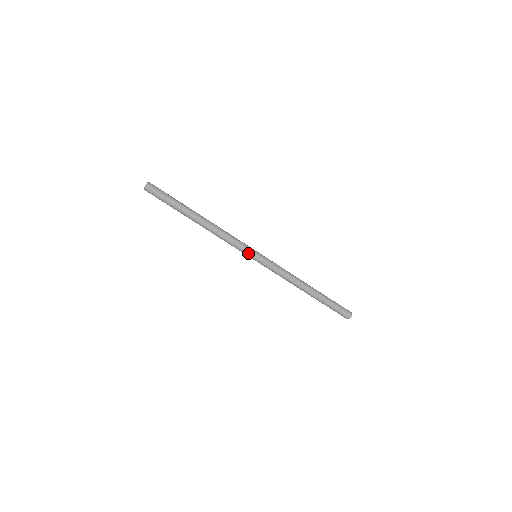
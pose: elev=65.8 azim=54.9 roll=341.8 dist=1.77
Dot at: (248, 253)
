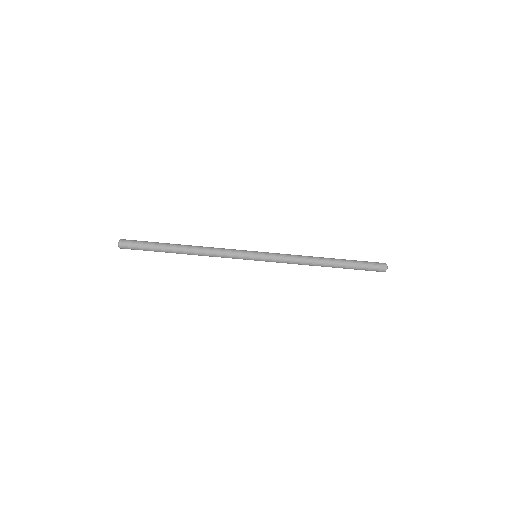
Dot at: (246, 257)
